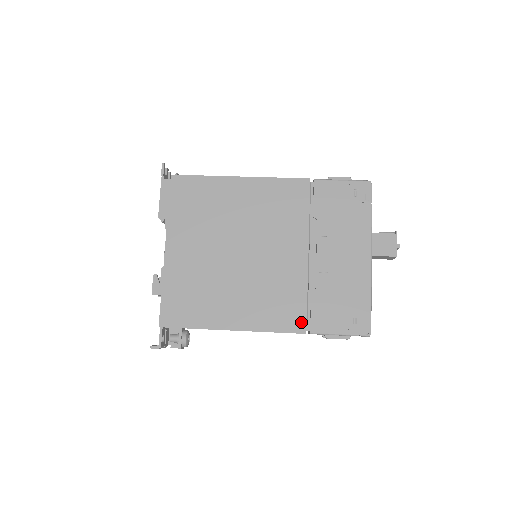
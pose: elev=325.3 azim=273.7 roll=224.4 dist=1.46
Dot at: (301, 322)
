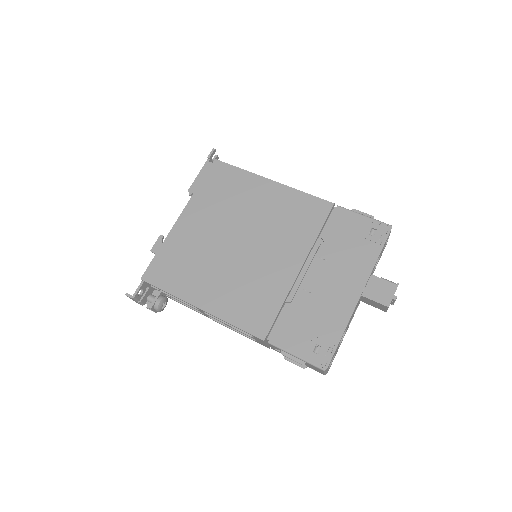
Dot at: (264, 328)
